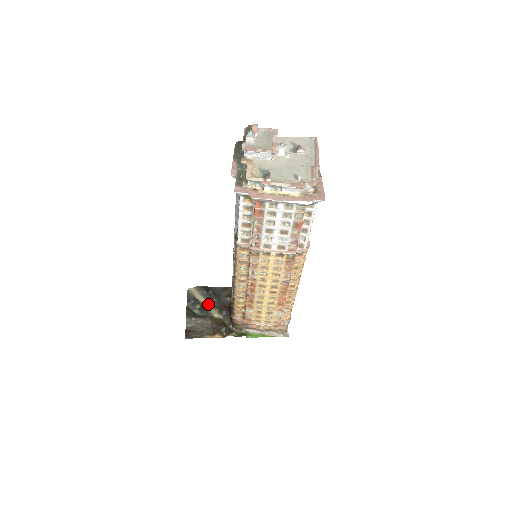
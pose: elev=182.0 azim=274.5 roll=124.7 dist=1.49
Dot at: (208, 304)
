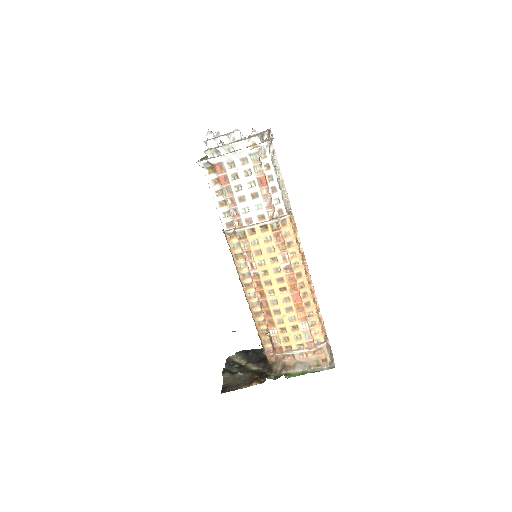
Dot at: (247, 363)
